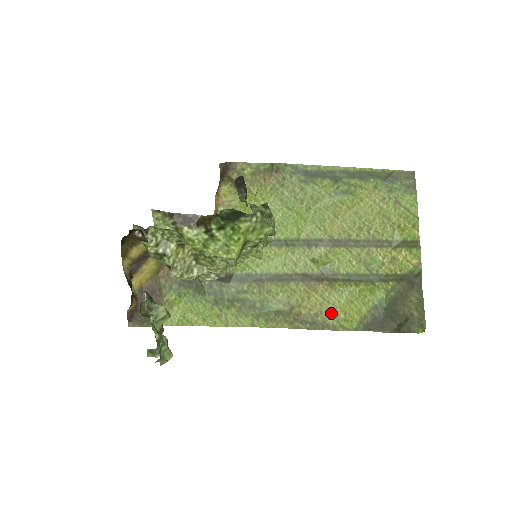
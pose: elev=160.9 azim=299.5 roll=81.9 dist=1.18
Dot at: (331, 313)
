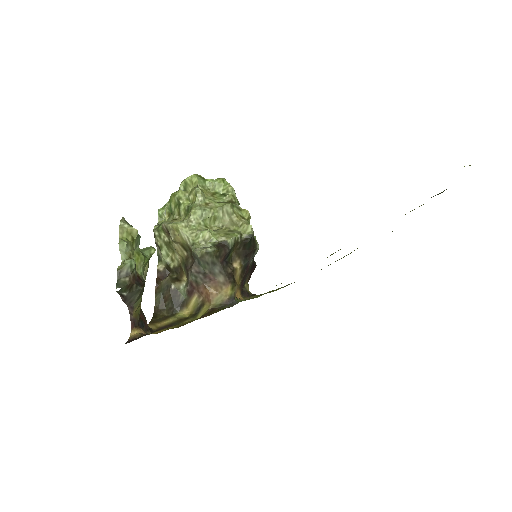
Dot at: occluded
